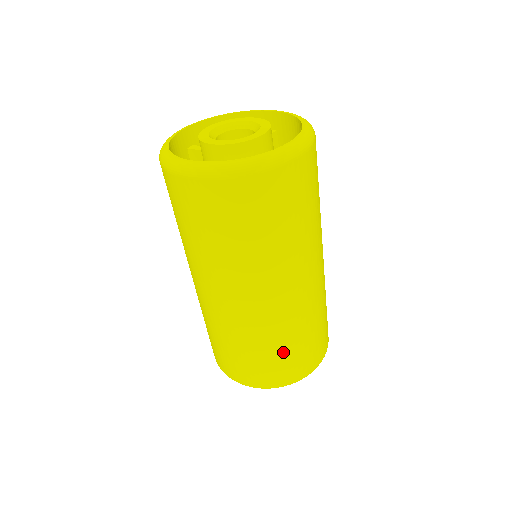
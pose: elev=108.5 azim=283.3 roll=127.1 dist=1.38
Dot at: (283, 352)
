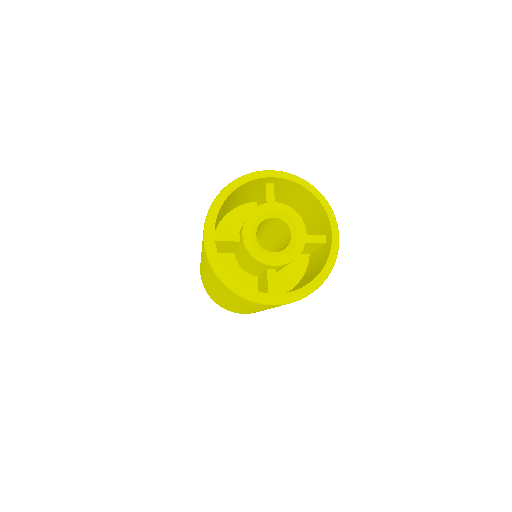
Dot at: occluded
